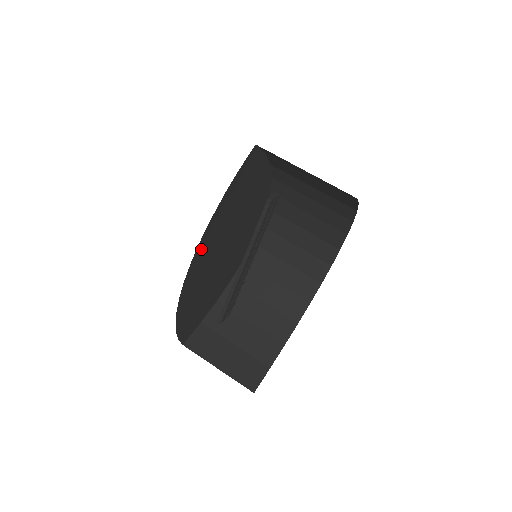
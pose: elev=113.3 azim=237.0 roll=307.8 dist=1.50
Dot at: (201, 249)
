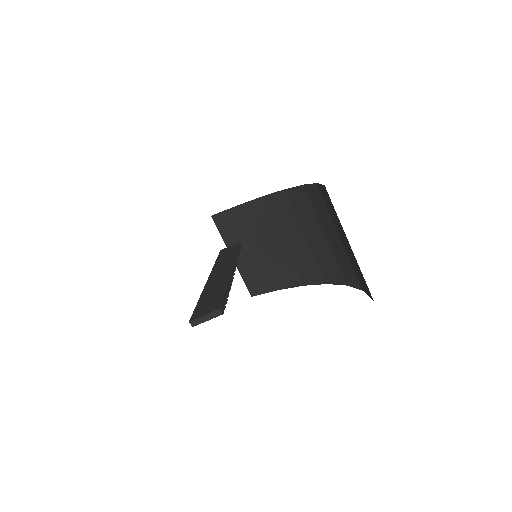
Dot at: occluded
